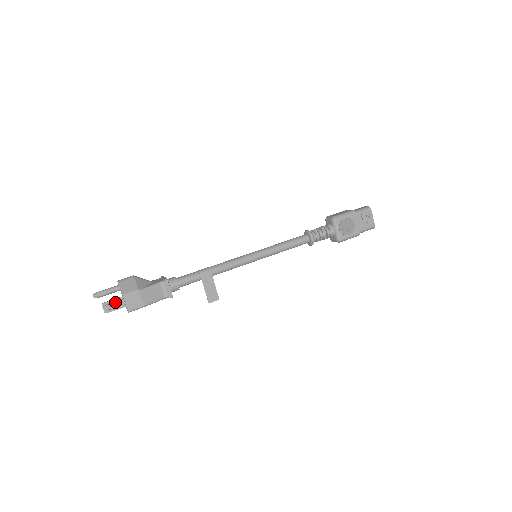
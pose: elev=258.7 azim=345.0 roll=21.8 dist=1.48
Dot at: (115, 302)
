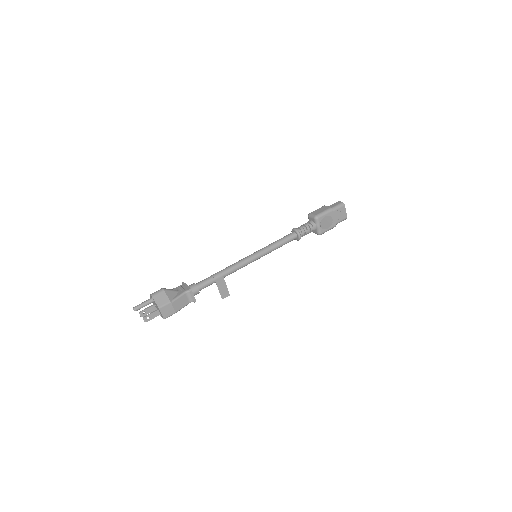
Dot at: (152, 313)
